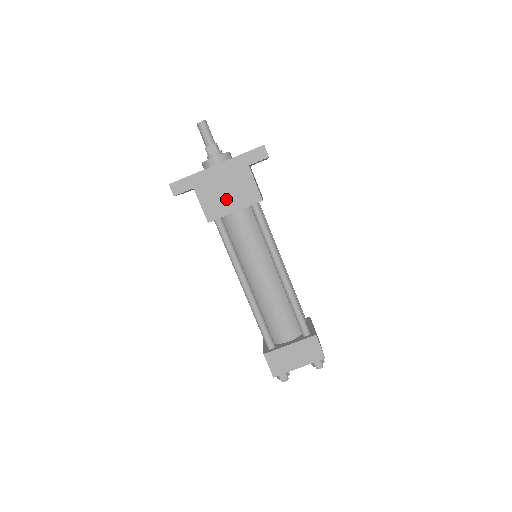
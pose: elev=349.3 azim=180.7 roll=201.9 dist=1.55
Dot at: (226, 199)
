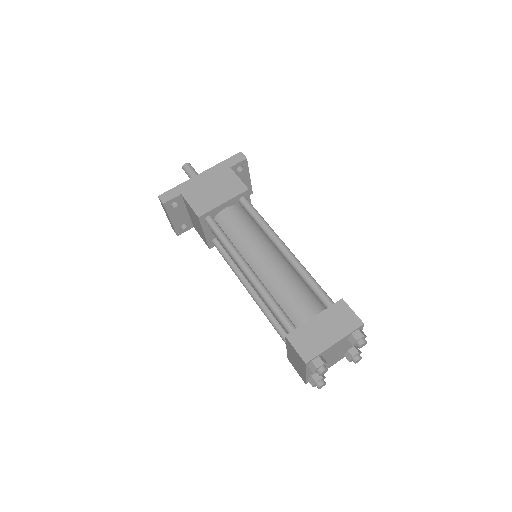
Dot at: (213, 195)
